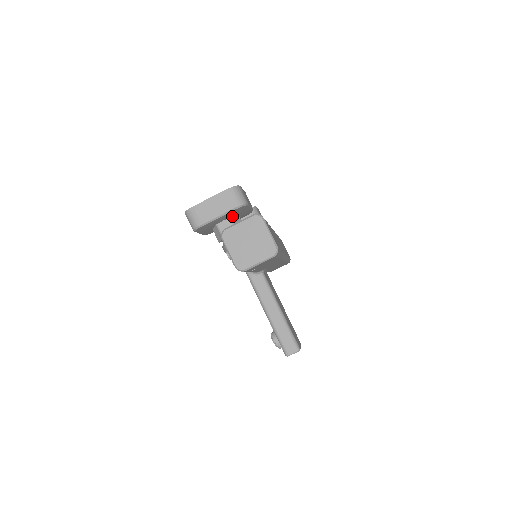
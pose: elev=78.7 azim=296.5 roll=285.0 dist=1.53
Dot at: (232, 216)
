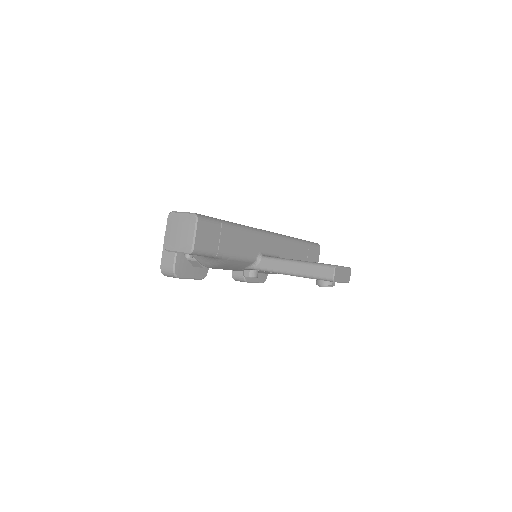
Dot at: occluded
